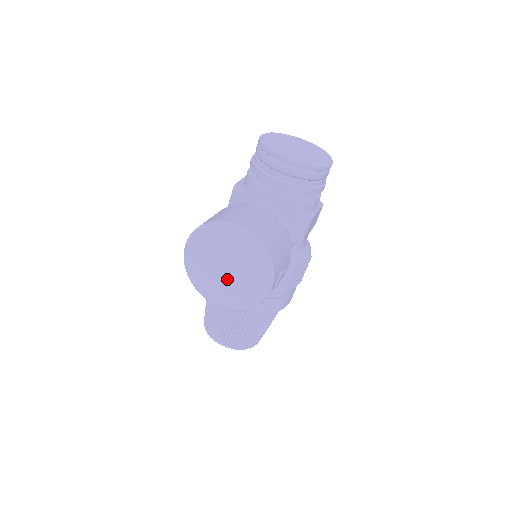
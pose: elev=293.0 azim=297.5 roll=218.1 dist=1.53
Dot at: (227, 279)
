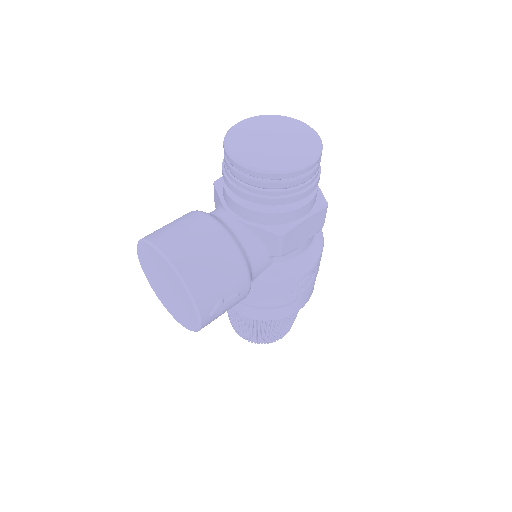
Dot at: (170, 297)
